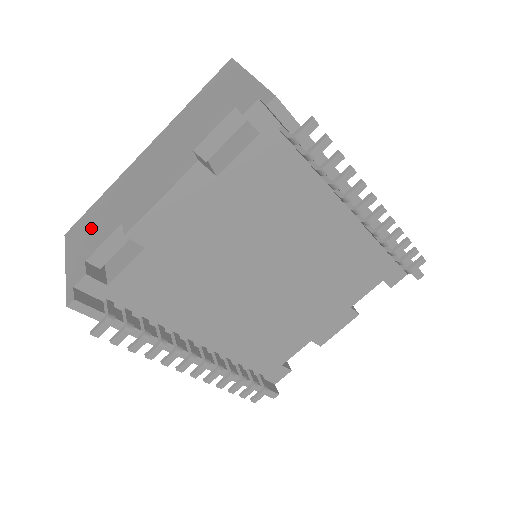
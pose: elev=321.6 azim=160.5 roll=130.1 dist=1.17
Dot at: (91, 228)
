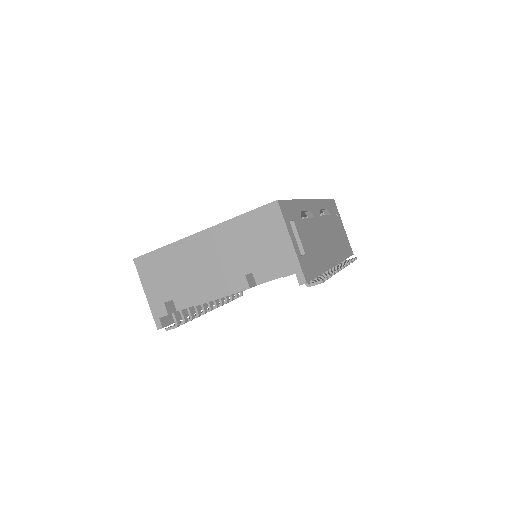
Dot at: (162, 275)
